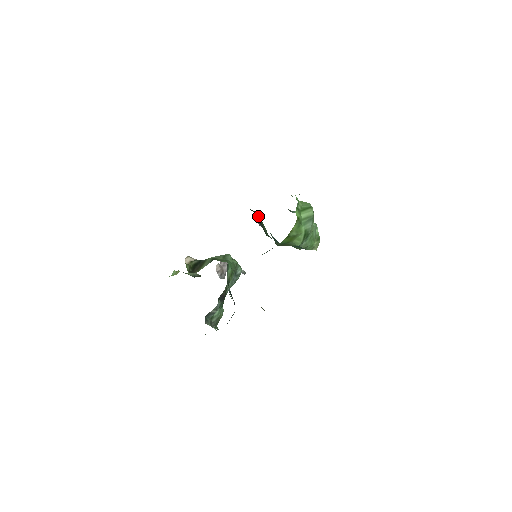
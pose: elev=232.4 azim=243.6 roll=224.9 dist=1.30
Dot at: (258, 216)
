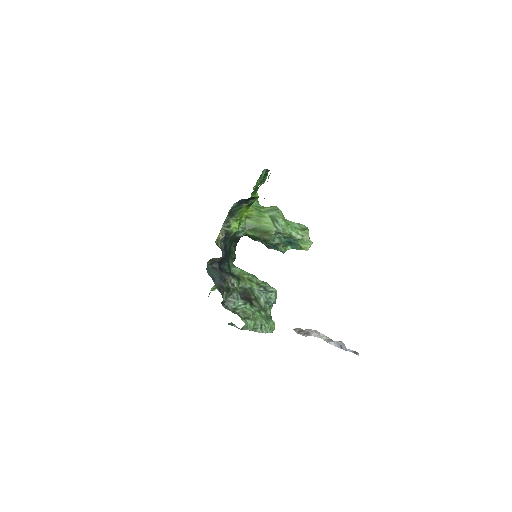
Dot at: (258, 239)
